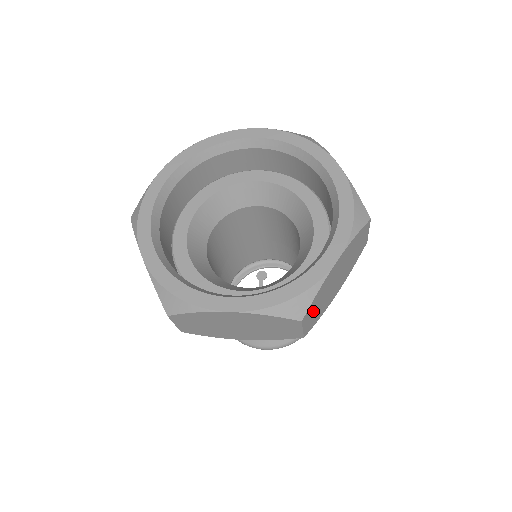
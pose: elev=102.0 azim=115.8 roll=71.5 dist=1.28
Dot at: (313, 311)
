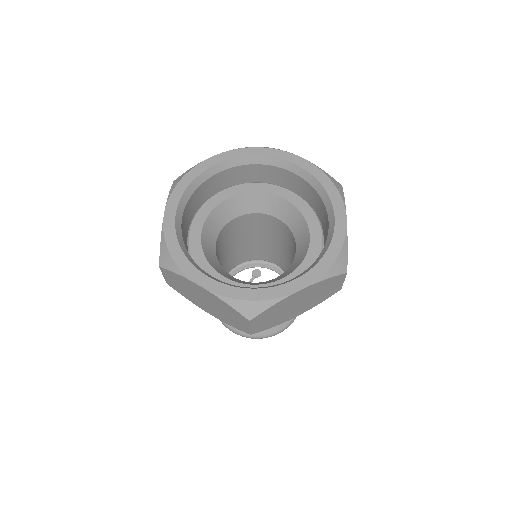
Dot at: (265, 318)
